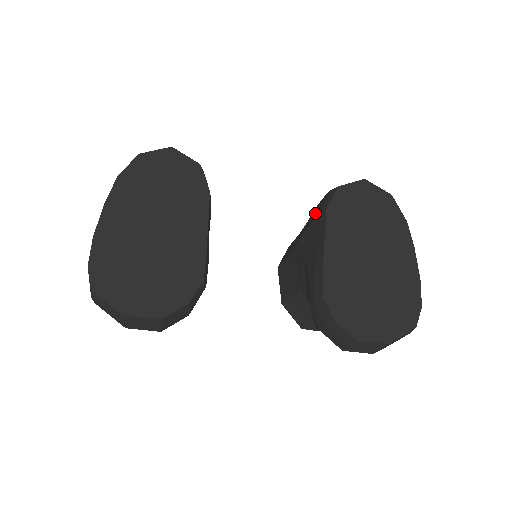
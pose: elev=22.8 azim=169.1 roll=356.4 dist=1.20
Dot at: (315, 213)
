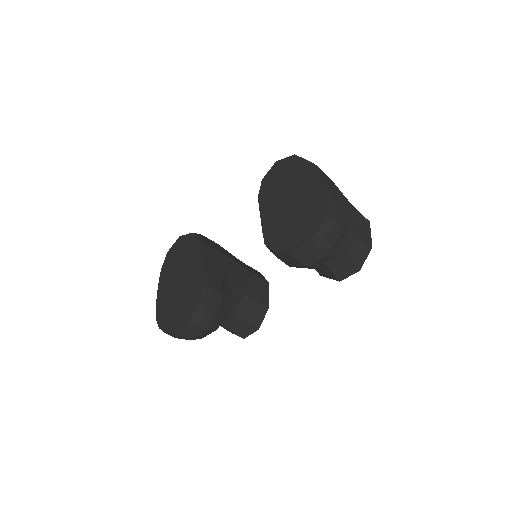
Dot at: occluded
